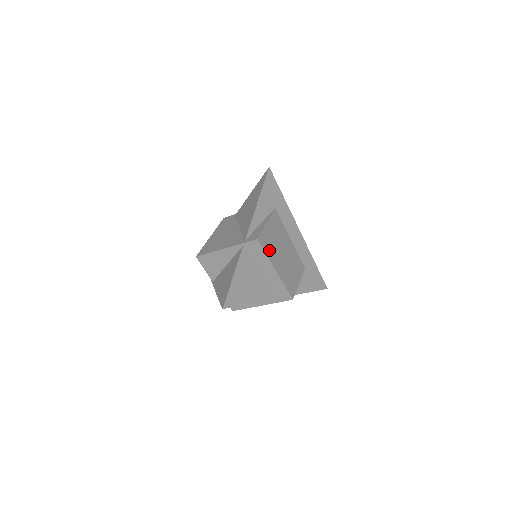
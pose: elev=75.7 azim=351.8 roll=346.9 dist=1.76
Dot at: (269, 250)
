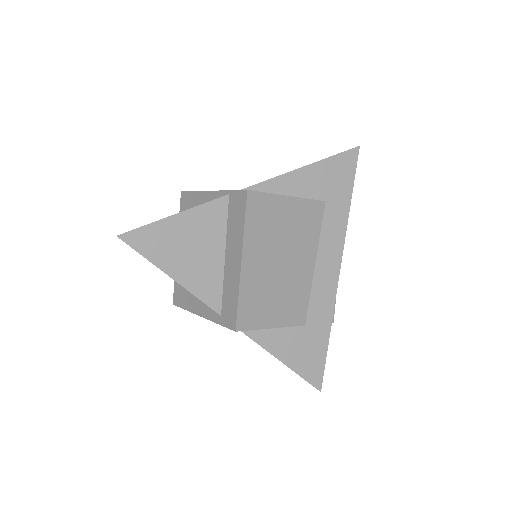
Dot at: (257, 226)
